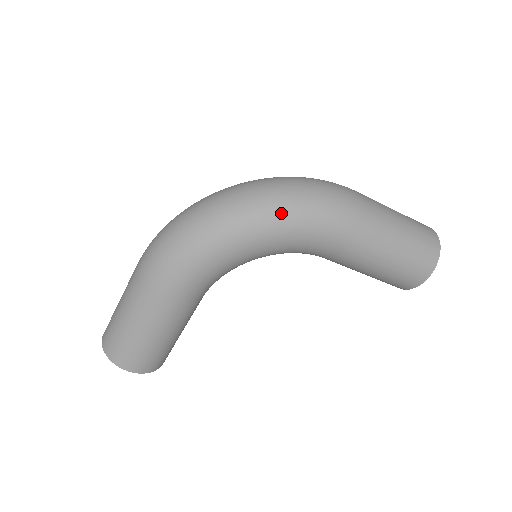
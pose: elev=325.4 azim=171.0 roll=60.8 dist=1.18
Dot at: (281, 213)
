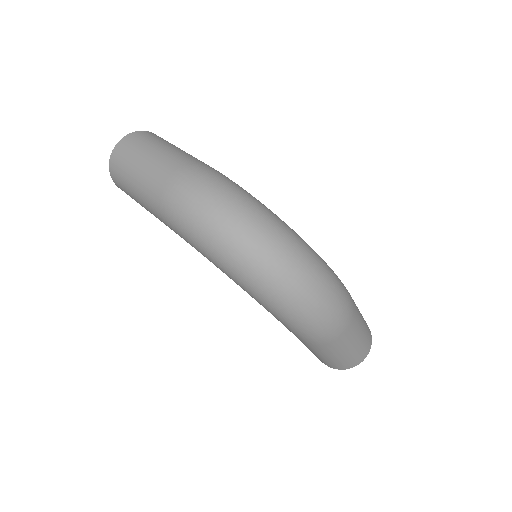
Dot at: (274, 306)
